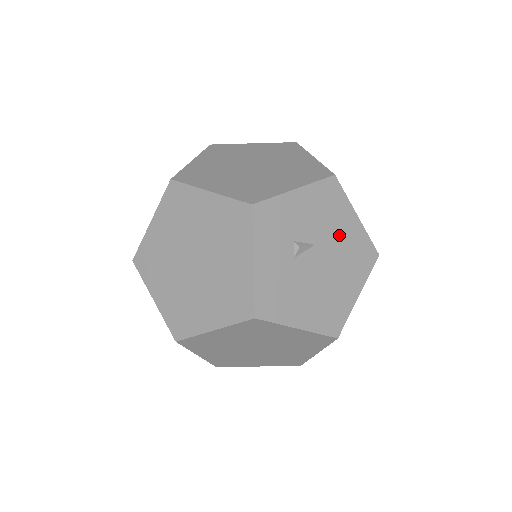
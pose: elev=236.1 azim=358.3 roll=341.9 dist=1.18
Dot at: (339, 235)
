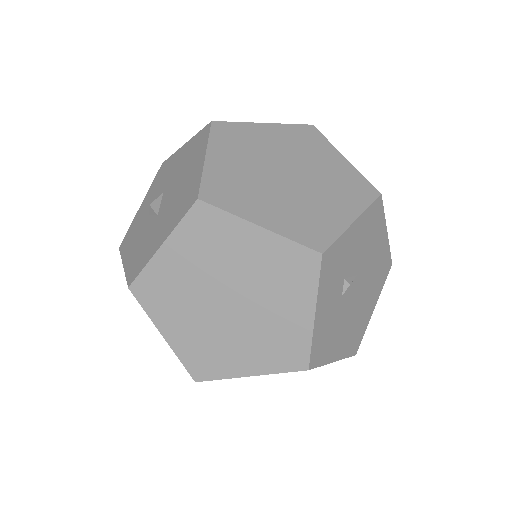
Dot at: (373, 257)
